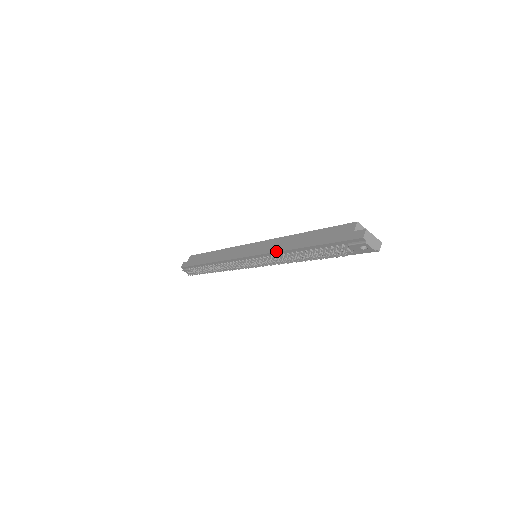
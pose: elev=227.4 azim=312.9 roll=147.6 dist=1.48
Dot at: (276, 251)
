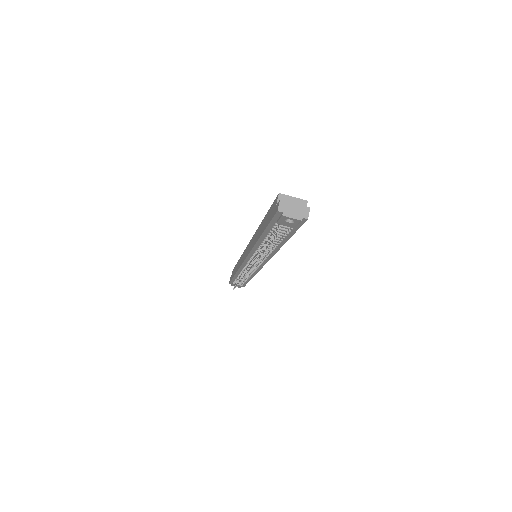
Dot at: (252, 248)
